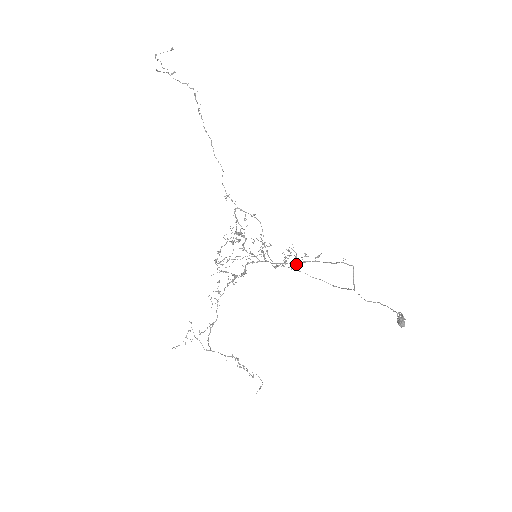
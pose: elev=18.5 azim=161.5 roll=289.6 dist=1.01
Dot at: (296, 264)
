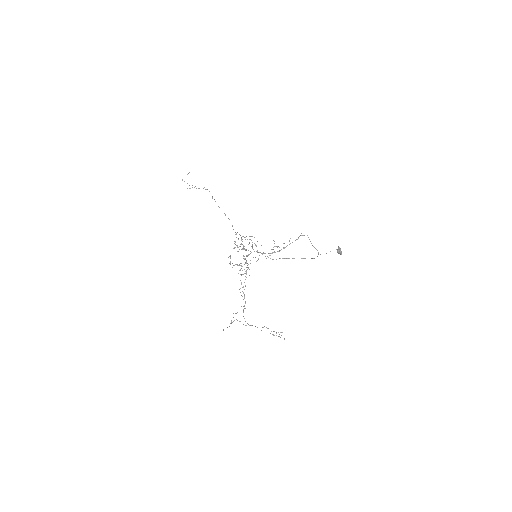
Dot at: (279, 251)
